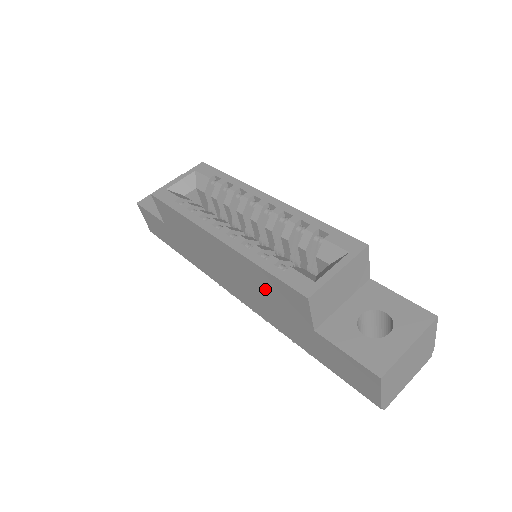
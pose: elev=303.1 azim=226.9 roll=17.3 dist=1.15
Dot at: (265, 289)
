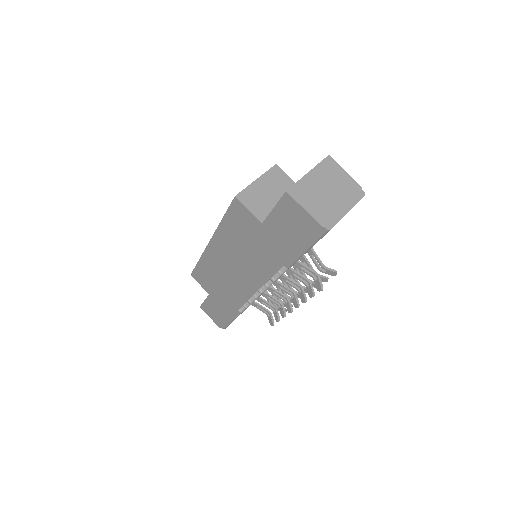
Dot at: (239, 239)
